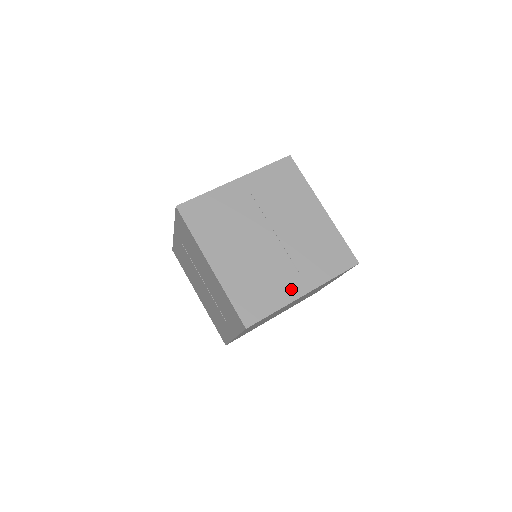
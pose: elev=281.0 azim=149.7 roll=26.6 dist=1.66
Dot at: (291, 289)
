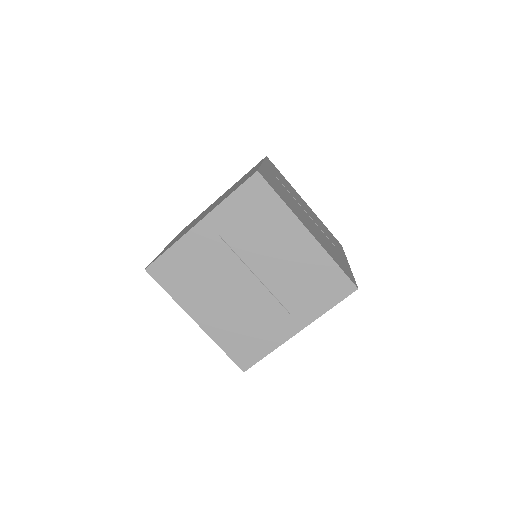
Dot at: (282, 330)
